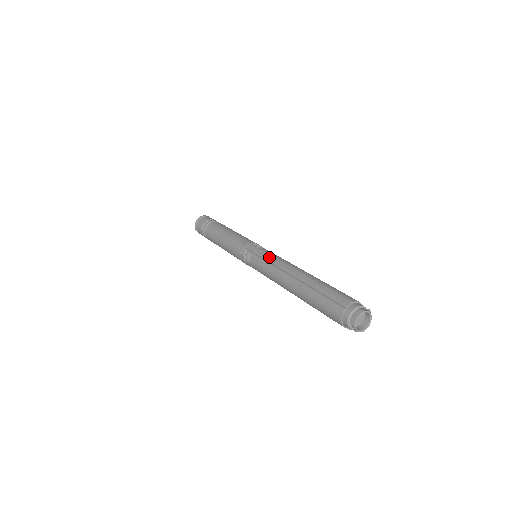
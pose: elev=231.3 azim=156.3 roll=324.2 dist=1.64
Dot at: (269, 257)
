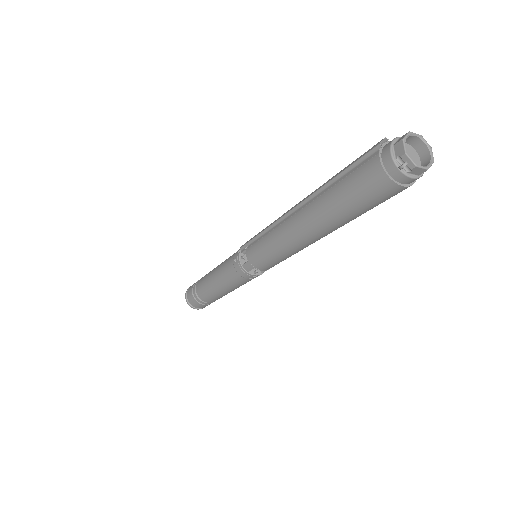
Dot at: occluded
